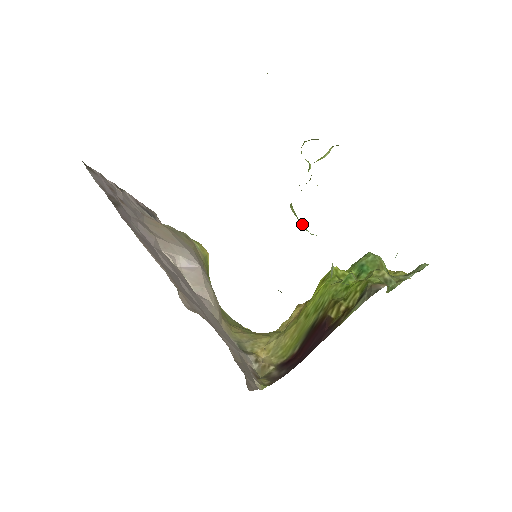
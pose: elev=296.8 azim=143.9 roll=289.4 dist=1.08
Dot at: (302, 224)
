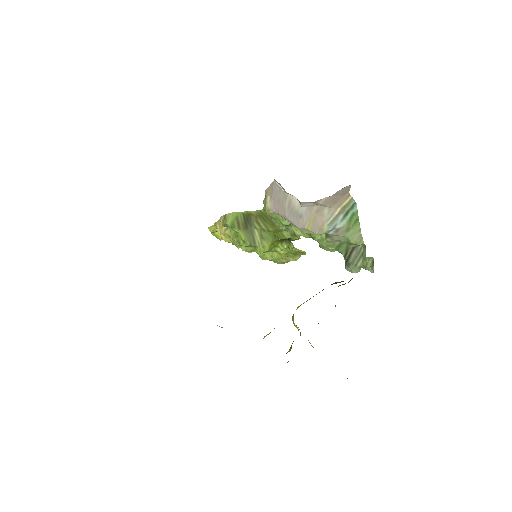
Dot at: occluded
